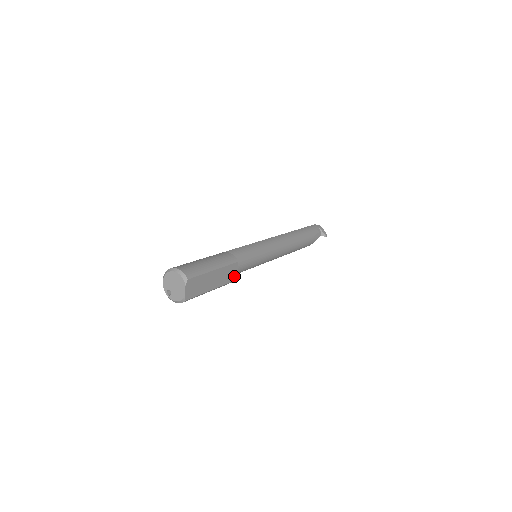
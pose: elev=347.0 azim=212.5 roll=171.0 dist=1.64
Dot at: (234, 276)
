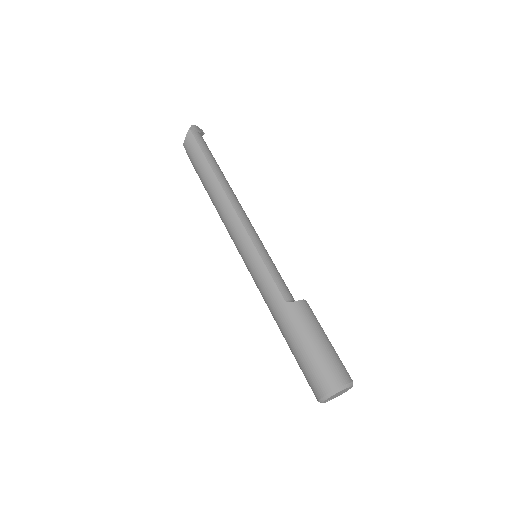
Dot at: occluded
